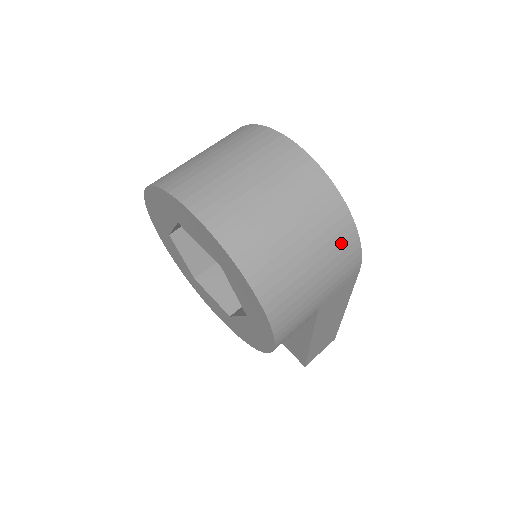
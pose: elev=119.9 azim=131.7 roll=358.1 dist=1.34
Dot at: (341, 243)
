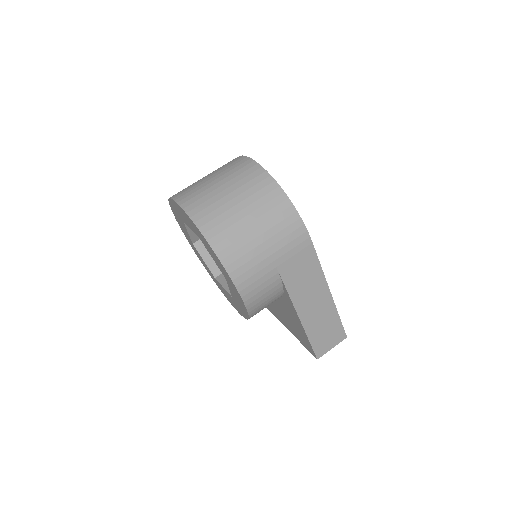
Dot at: (280, 214)
